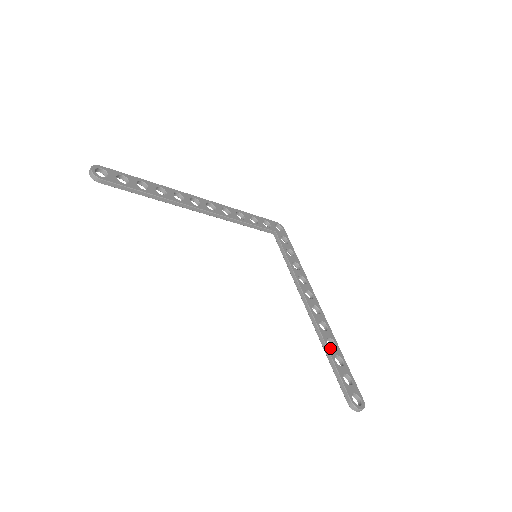
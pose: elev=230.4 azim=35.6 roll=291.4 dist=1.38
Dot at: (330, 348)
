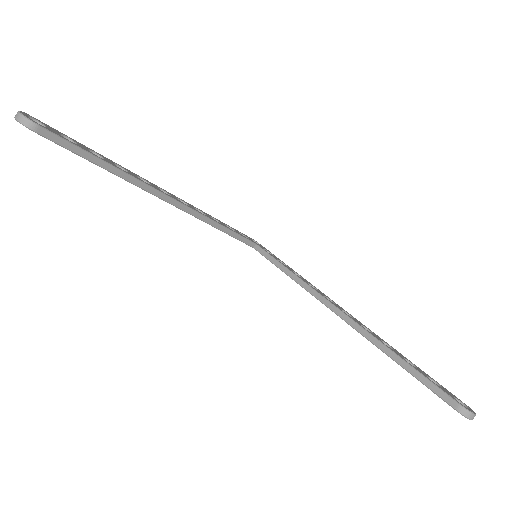
Dot at: (392, 350)
